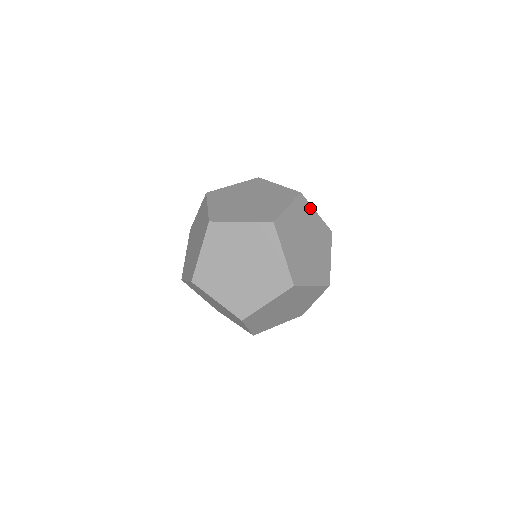
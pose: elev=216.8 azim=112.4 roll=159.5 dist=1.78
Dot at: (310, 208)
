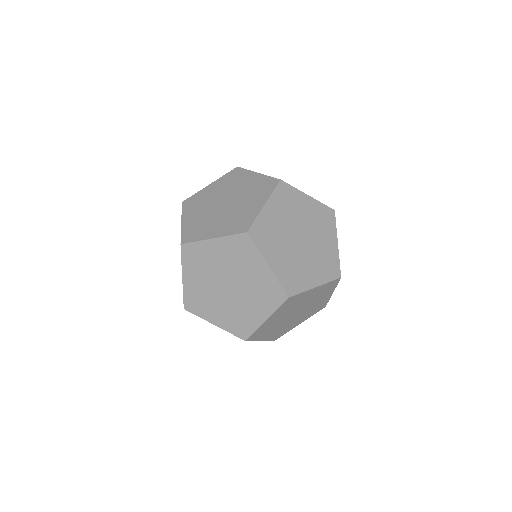
Dot at: (297, 193)
